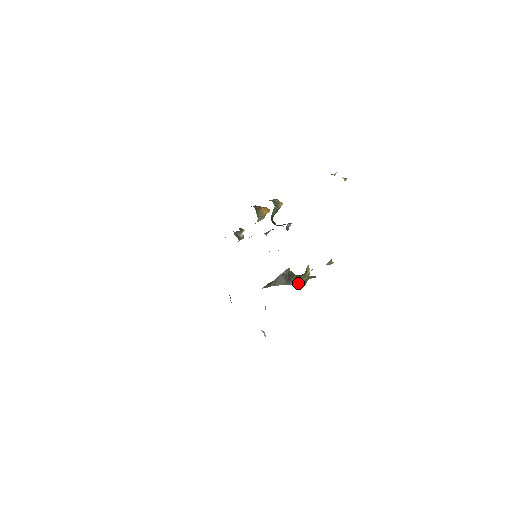
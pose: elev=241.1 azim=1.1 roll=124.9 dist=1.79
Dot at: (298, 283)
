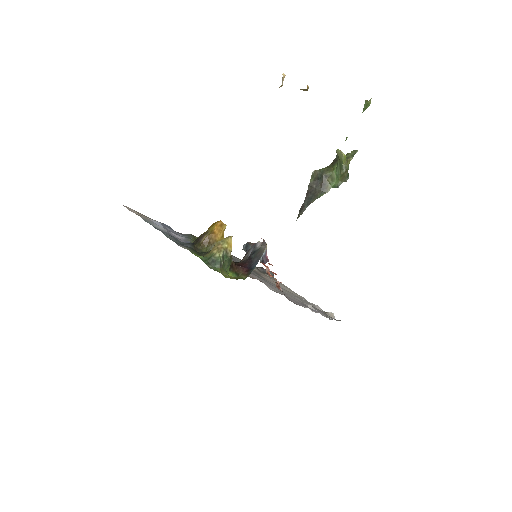
Dot at: (337, 182)
